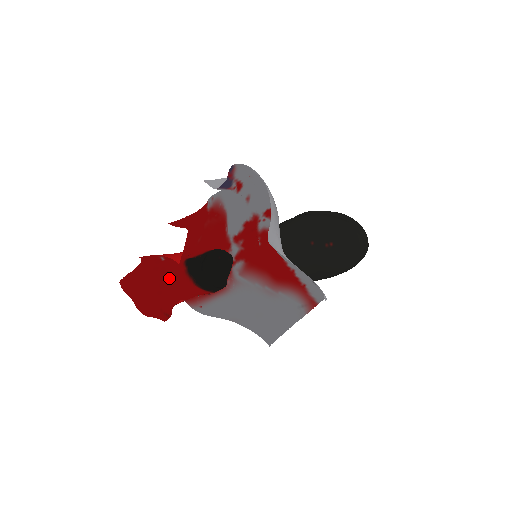
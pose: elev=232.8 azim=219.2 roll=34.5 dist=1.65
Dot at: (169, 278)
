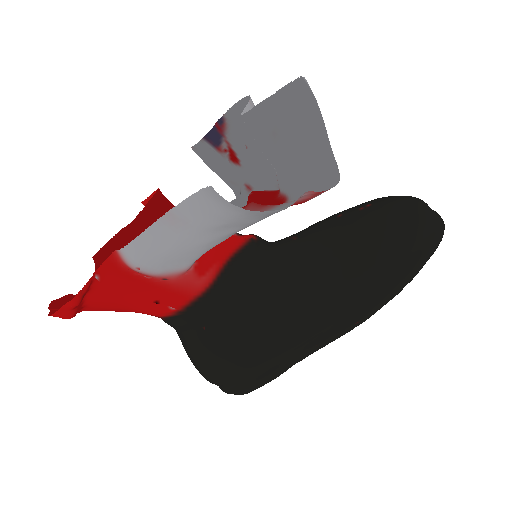
Dot at: occluded
